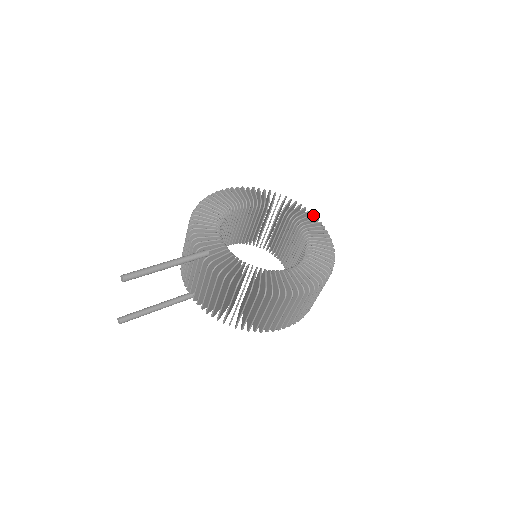
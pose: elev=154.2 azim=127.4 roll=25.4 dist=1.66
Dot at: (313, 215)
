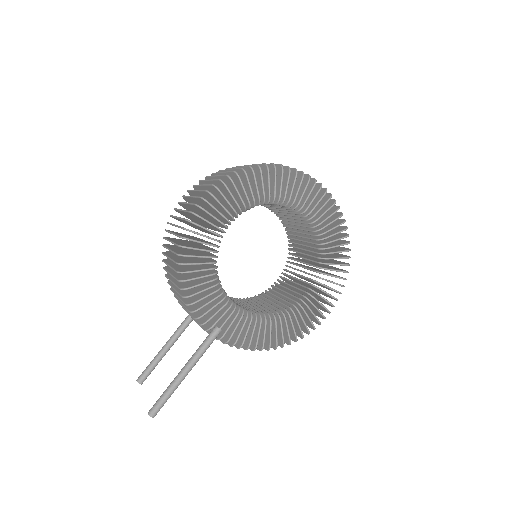
Dot at: occluded
